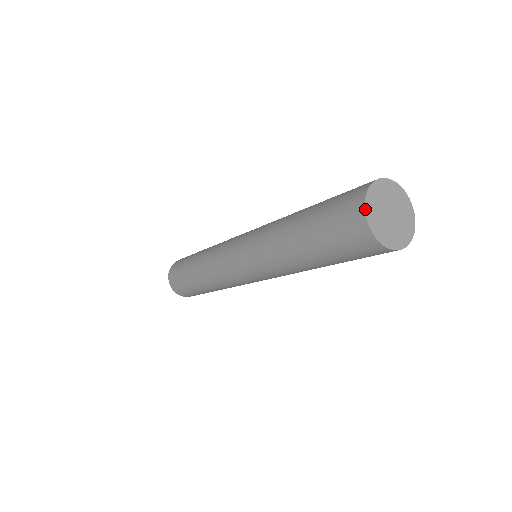
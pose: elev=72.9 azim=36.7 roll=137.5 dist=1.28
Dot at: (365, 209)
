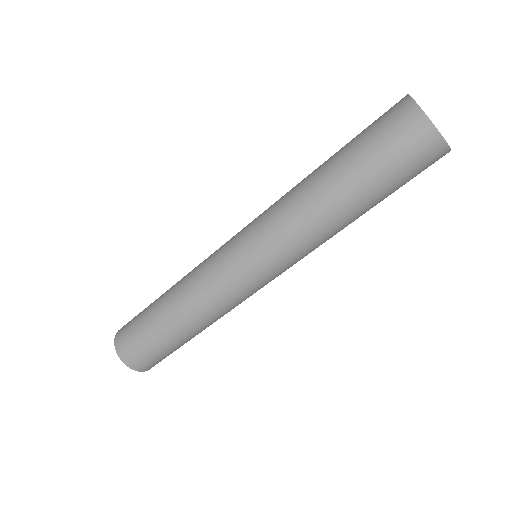
Dot at: (414, 100)
